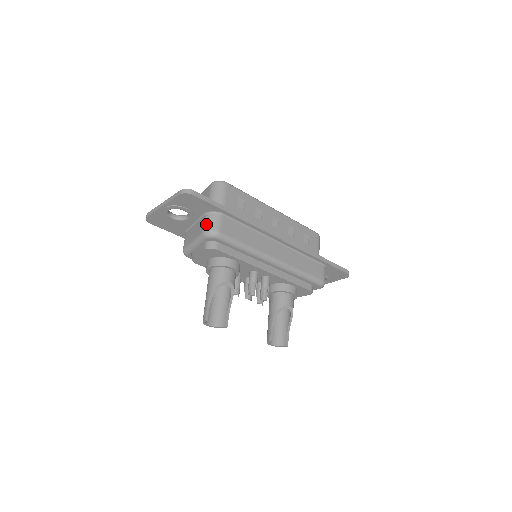
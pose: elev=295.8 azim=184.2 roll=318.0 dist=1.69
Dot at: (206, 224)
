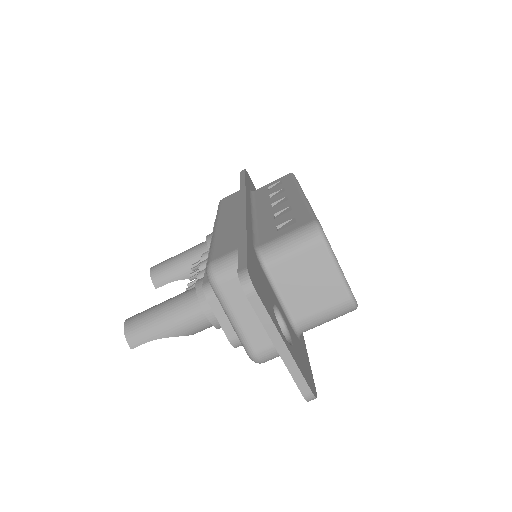
Dot at: (270, 355)
